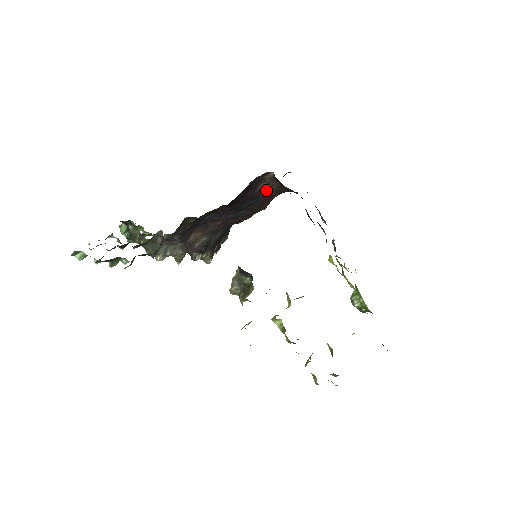
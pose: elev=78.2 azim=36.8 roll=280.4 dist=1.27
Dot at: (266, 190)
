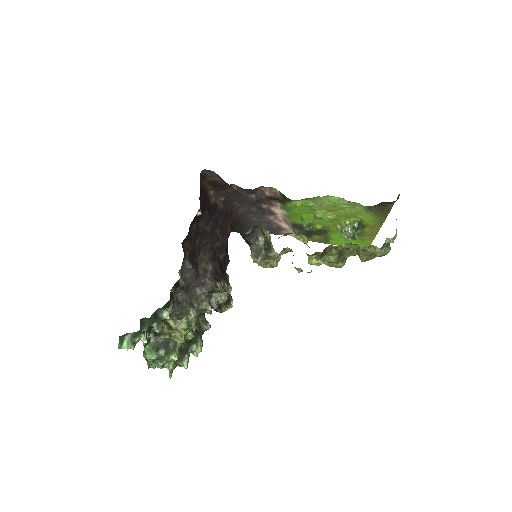
Dot at: (218, 207)
